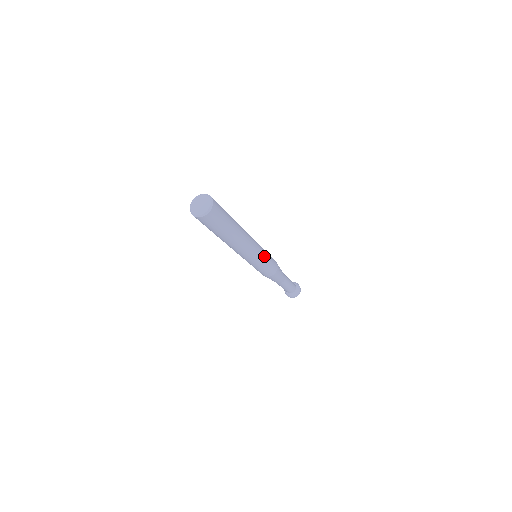
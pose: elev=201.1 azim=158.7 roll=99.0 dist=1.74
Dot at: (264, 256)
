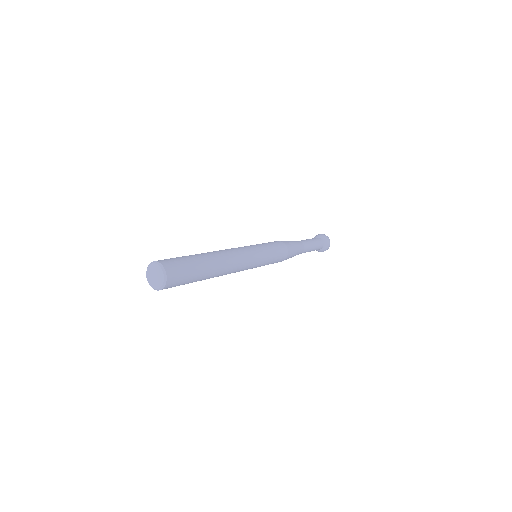
Dot at: (262, 263)
